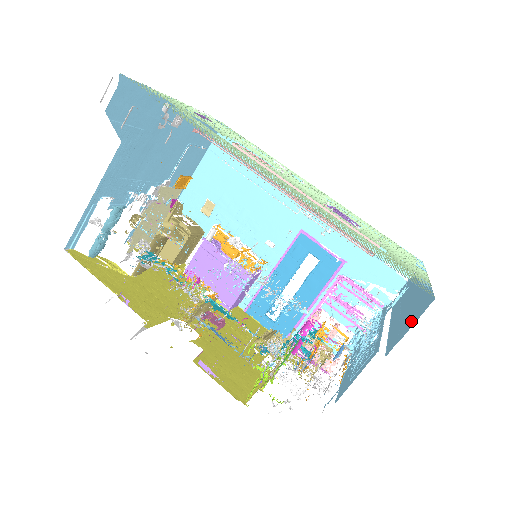
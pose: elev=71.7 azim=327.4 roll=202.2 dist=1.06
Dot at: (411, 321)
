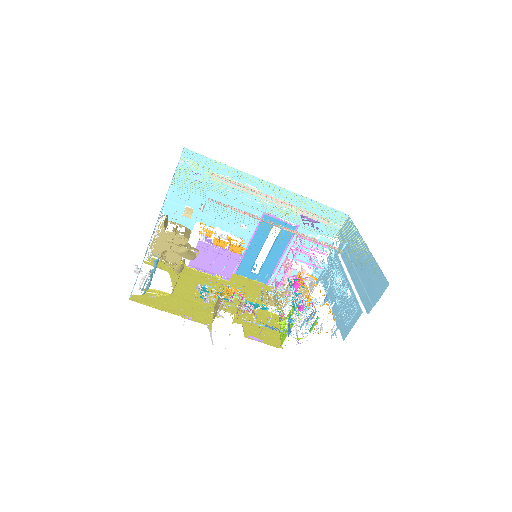
Dot at: (376, 293)
